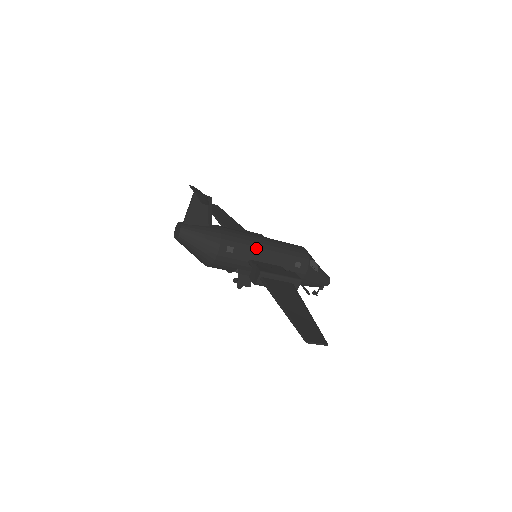
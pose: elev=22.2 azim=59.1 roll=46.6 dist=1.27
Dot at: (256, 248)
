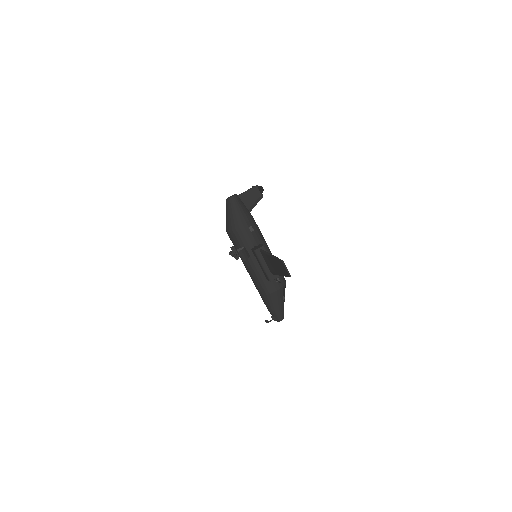
Dot at: (264, 244)
